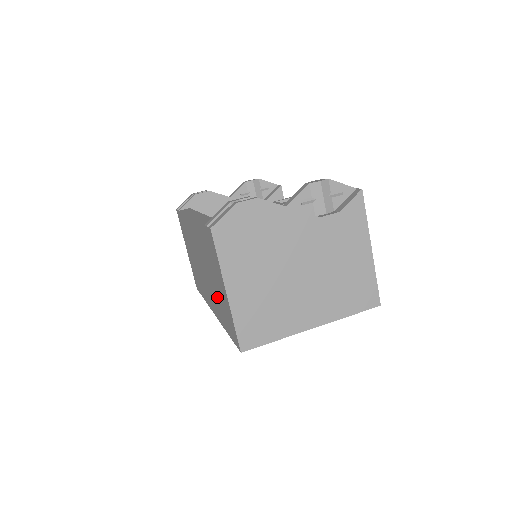
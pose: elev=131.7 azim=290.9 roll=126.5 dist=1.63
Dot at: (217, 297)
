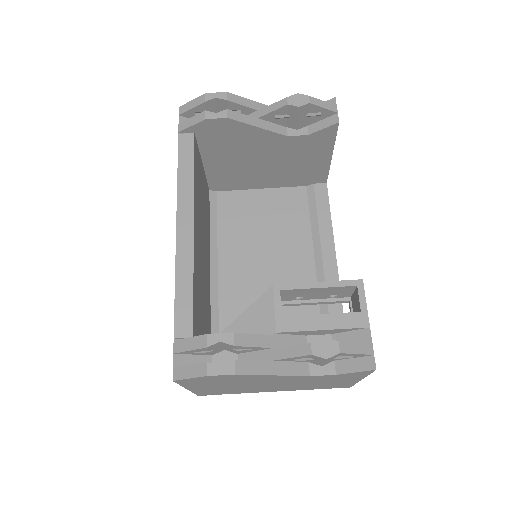
Dot at: occluded
